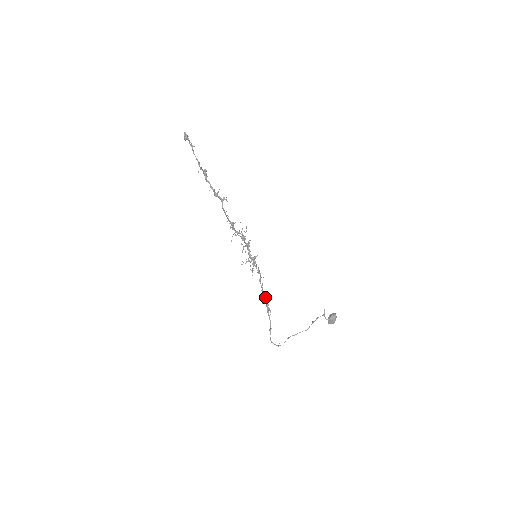
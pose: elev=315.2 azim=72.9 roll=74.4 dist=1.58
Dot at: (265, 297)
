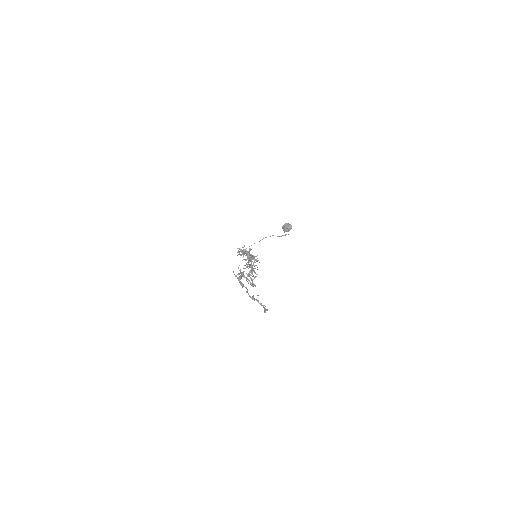
Dot at: occluded
